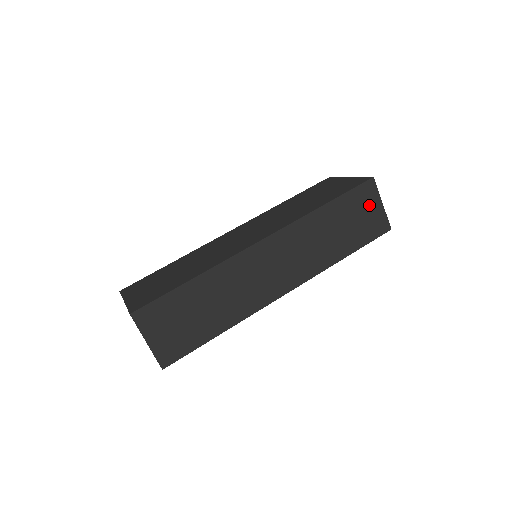
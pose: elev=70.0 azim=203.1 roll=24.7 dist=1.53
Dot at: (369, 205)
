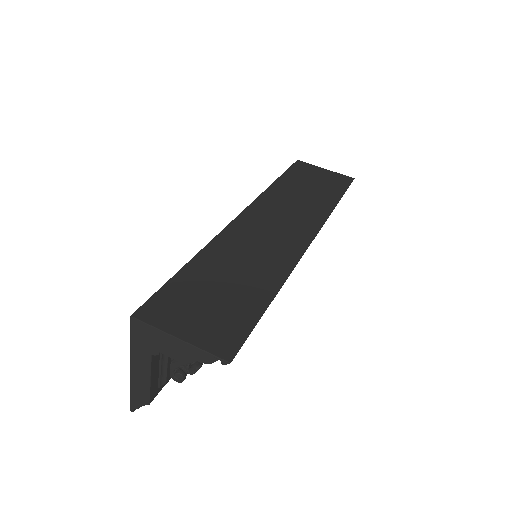
Dot at: (315, 172)
